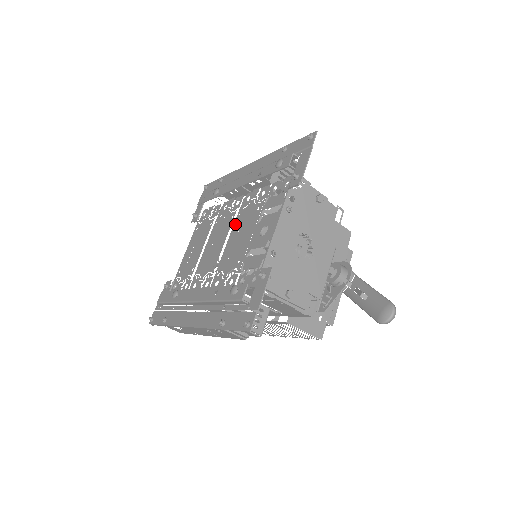
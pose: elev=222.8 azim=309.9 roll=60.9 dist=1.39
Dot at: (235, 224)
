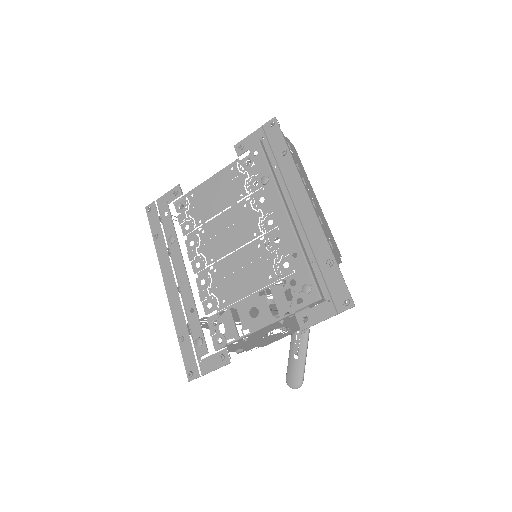
Dot at: (250, 250)
